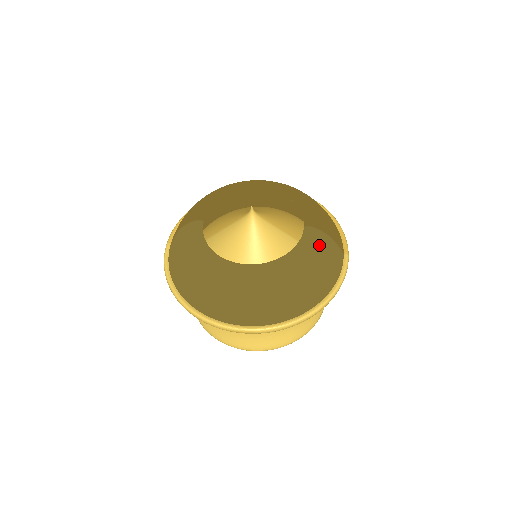
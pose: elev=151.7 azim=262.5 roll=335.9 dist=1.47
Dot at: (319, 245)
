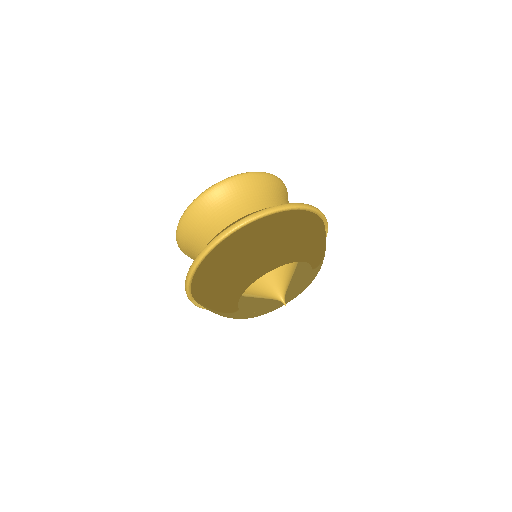
Dot at: occluded
